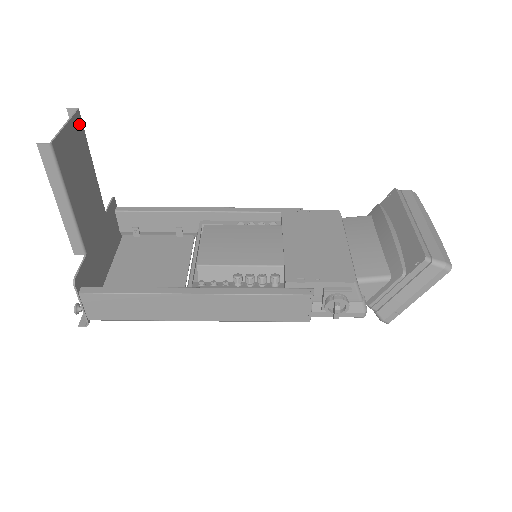
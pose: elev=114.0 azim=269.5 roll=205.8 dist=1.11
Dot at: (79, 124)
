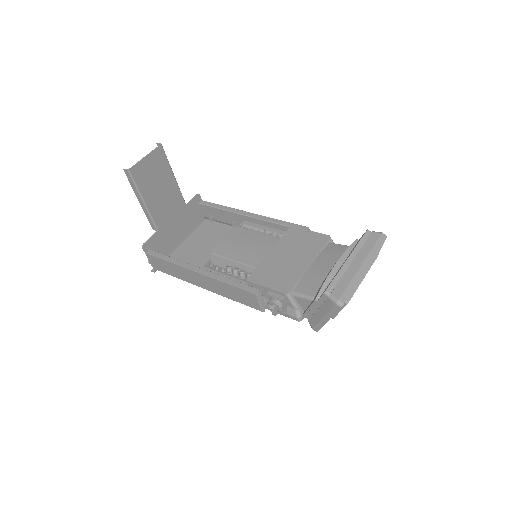
Dot at: (161, 154)
